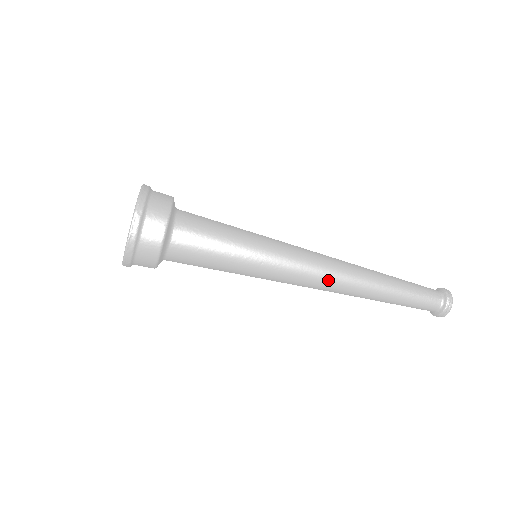
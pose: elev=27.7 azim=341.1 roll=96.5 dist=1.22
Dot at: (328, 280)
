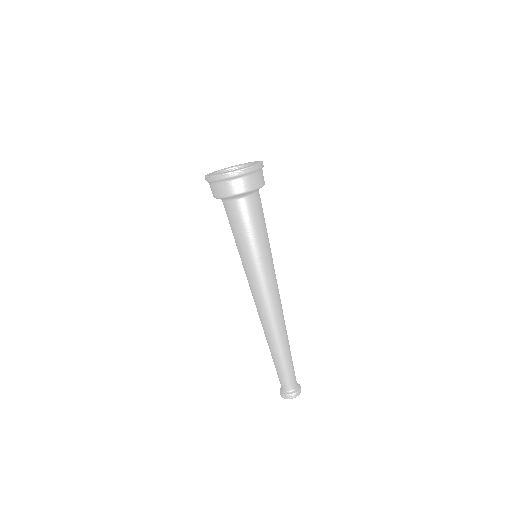
Dot at: (275, 307)
